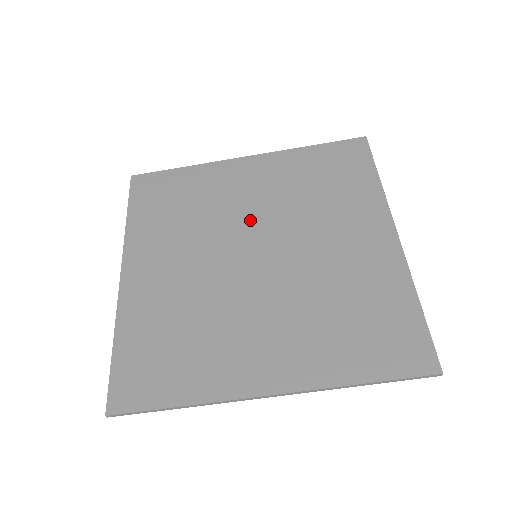
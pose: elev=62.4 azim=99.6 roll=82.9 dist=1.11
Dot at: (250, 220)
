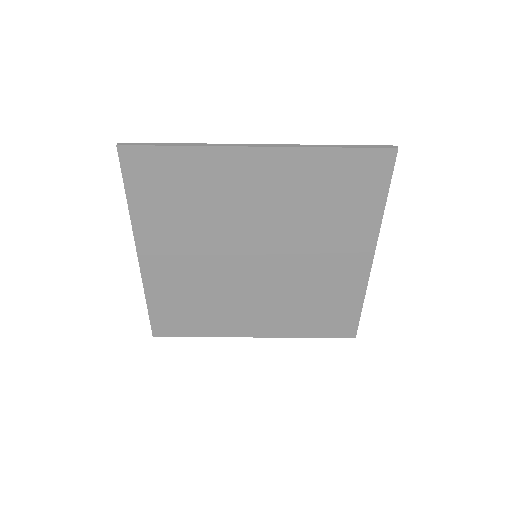
Dot at: (254, 227)
